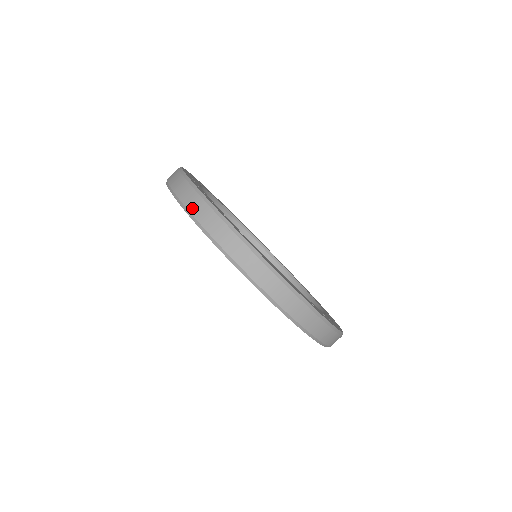
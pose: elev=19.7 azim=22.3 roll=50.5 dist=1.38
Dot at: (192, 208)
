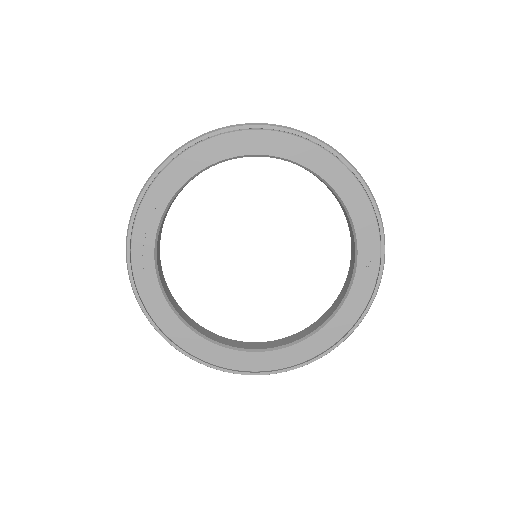
Dot at: (127, 241)
